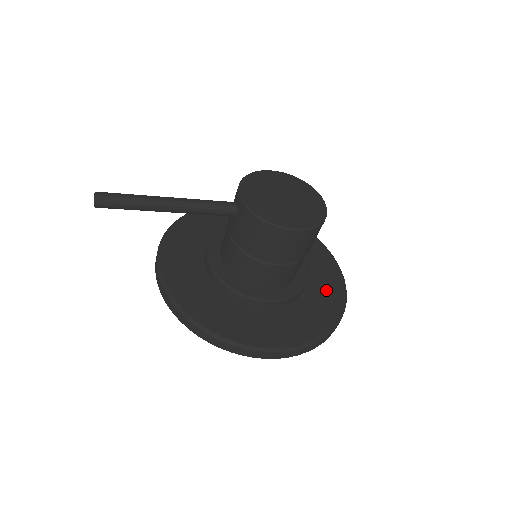
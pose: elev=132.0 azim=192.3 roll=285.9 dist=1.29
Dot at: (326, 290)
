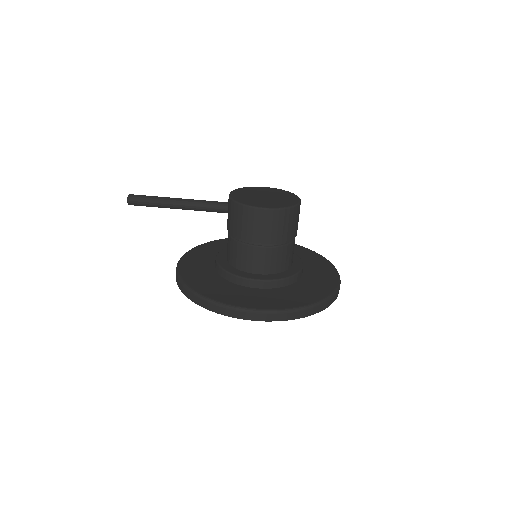
Dot at: (317, 284)
